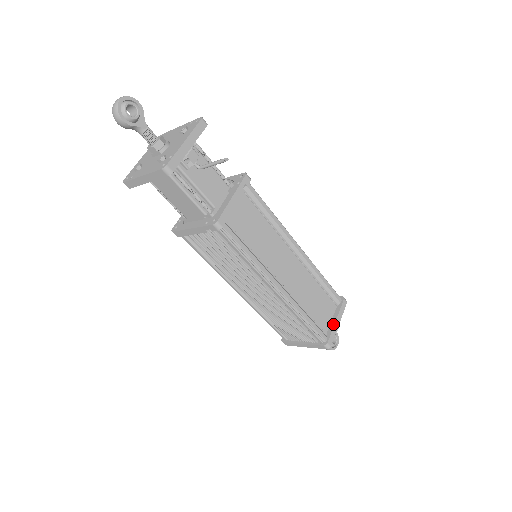
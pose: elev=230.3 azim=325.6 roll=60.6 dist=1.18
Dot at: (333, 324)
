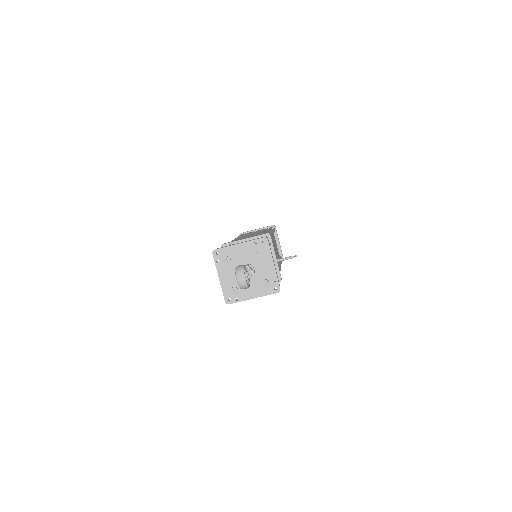
Dot at: (279, 247)
